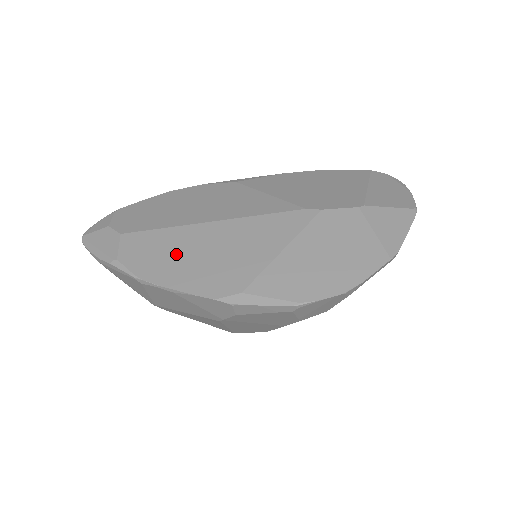
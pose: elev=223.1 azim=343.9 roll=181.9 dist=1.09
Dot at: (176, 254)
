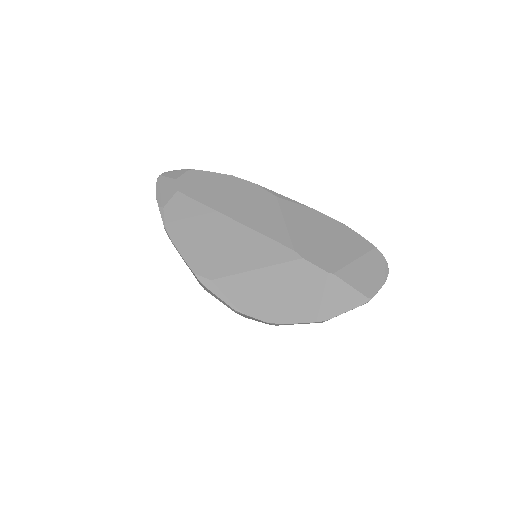
Dot at: (196, 228)
